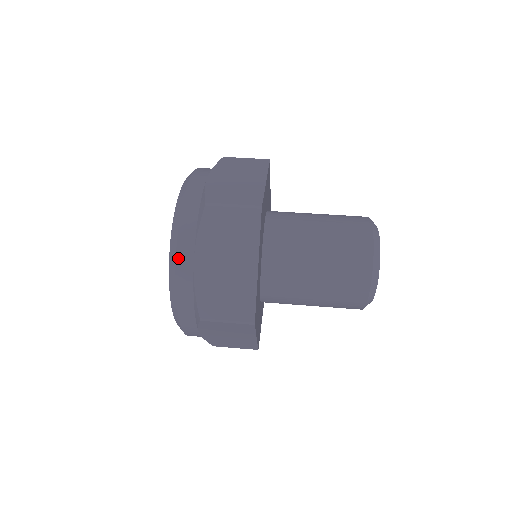
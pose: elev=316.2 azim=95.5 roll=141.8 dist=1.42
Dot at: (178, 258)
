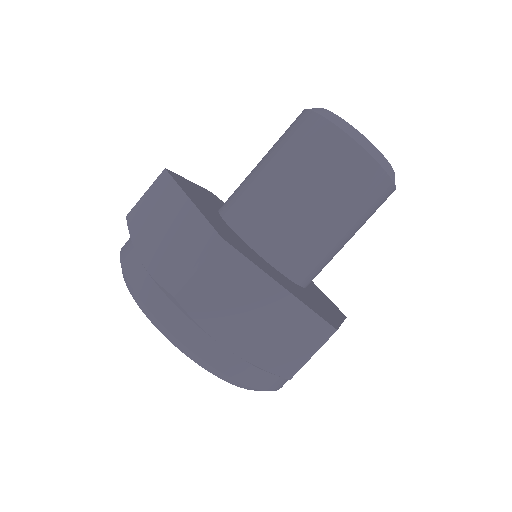
Dot at: occluded
